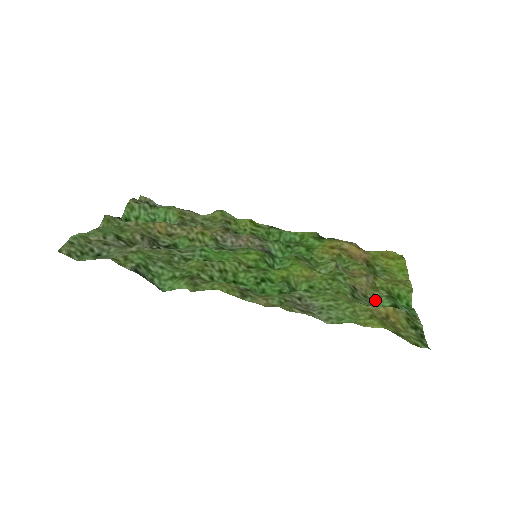
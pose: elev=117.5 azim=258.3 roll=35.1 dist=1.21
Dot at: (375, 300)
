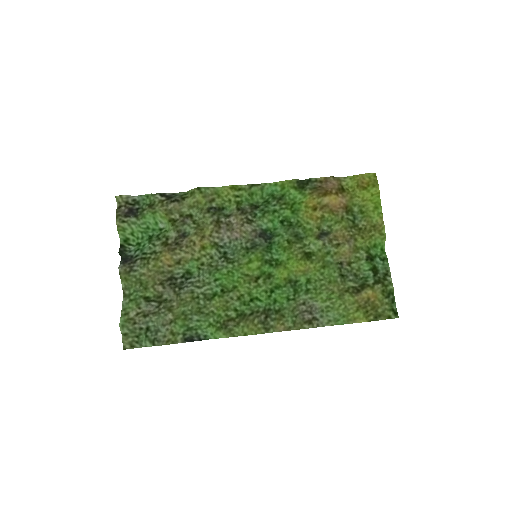
Dot at: (357, 264)
